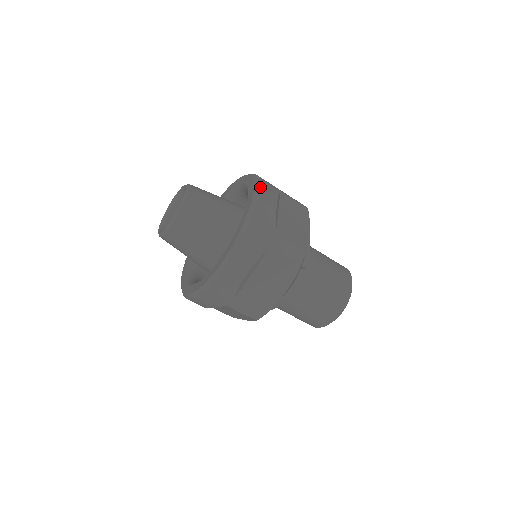
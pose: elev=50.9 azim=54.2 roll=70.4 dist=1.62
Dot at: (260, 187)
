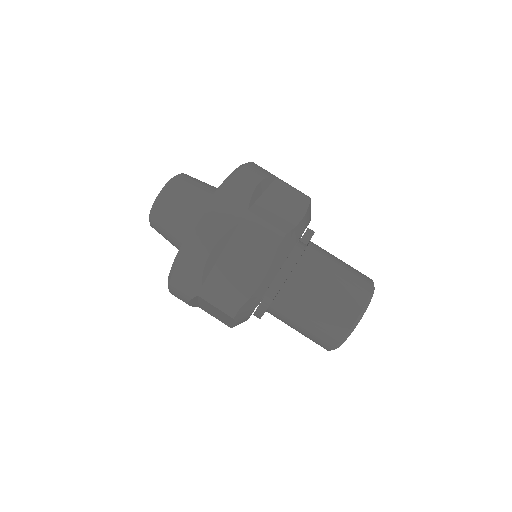
Dot at: occluded
